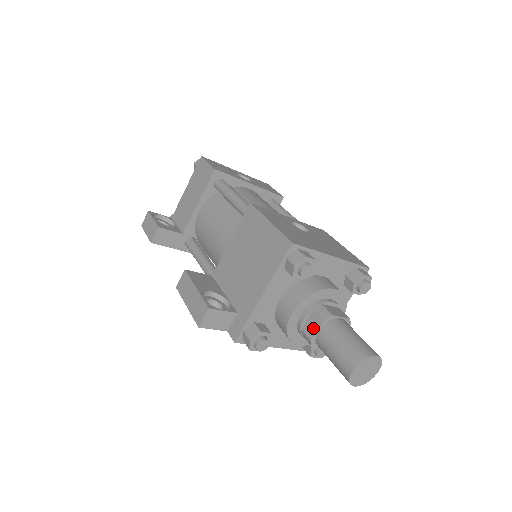
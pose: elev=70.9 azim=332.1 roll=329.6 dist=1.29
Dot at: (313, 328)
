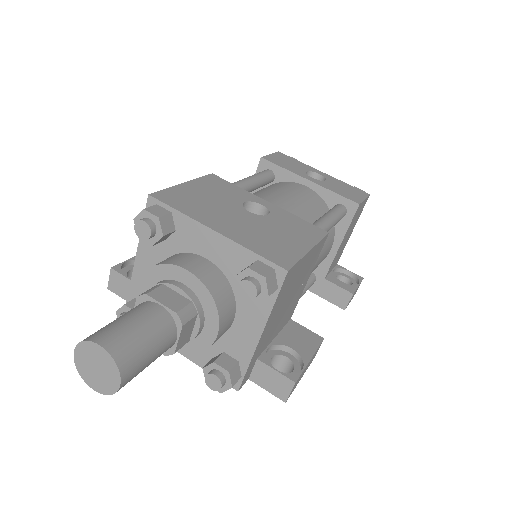
Dot at: occluded
